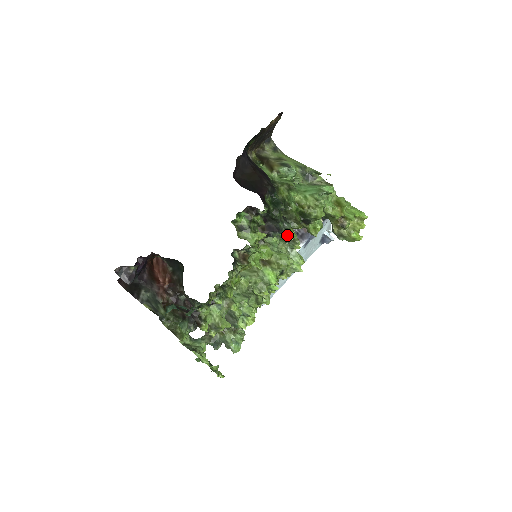
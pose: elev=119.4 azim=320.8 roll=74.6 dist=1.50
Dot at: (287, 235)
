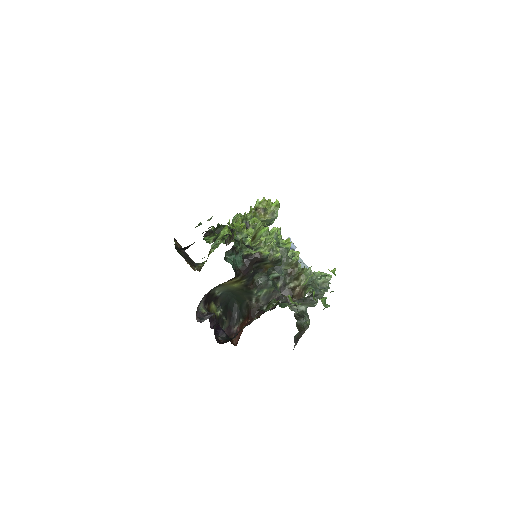
Dot at: occluded
